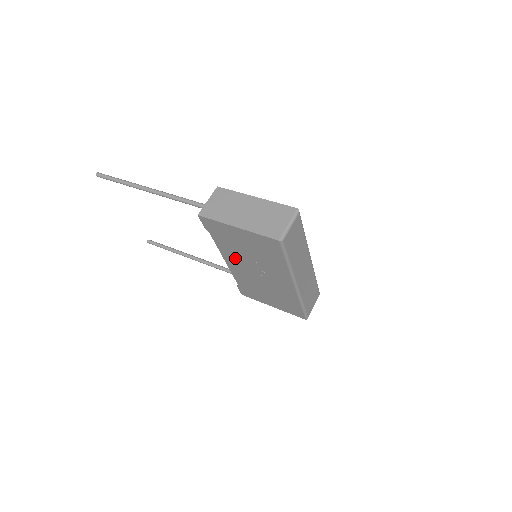
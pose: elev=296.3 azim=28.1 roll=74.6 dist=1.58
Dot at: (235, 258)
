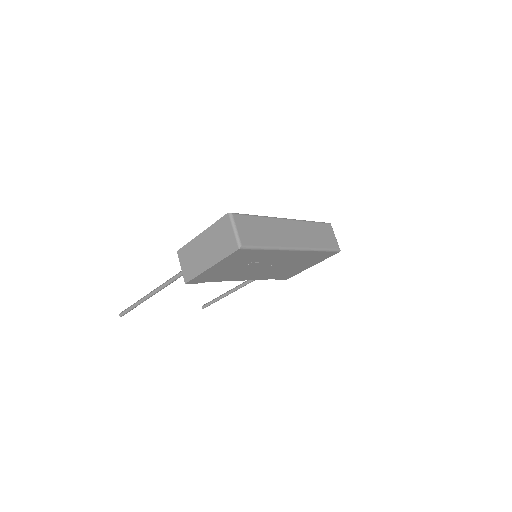
Dot at: (243, 275)
